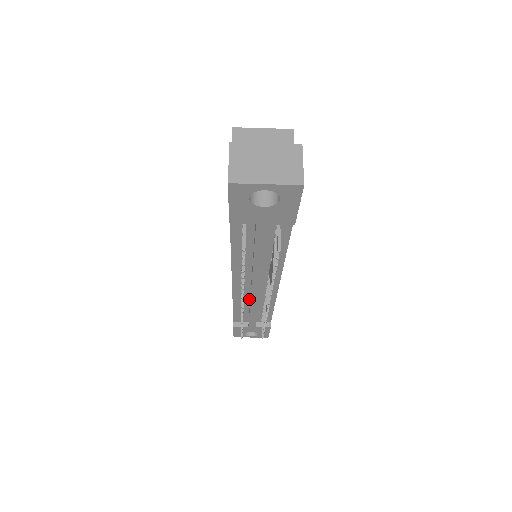
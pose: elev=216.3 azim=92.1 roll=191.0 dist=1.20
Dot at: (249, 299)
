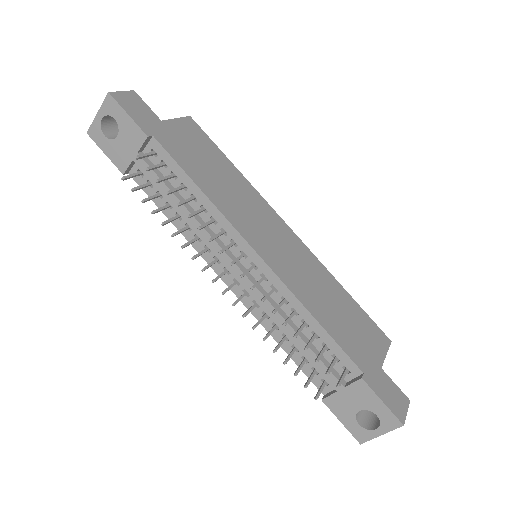
Dot at: occluded
